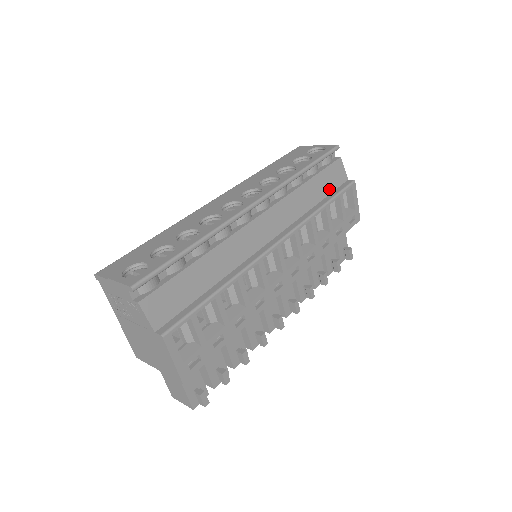
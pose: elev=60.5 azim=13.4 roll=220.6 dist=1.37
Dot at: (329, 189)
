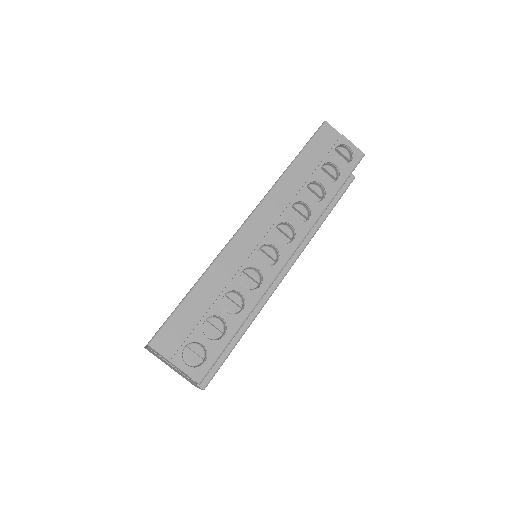
Dot at: occluded
